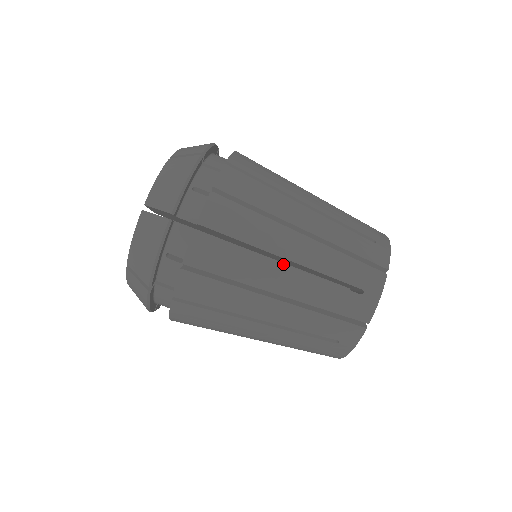
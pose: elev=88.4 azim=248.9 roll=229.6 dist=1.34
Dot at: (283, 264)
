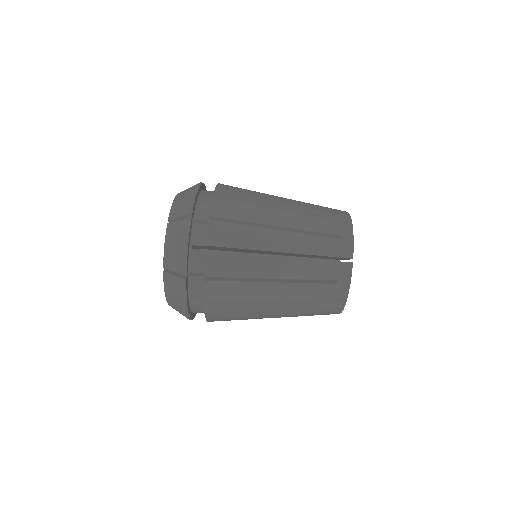
Dot at: (277, 230)
